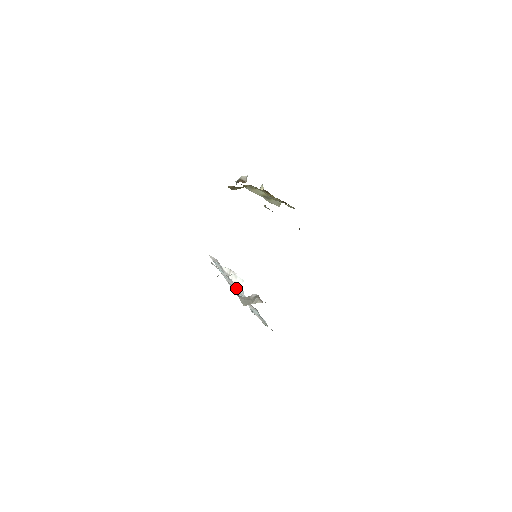
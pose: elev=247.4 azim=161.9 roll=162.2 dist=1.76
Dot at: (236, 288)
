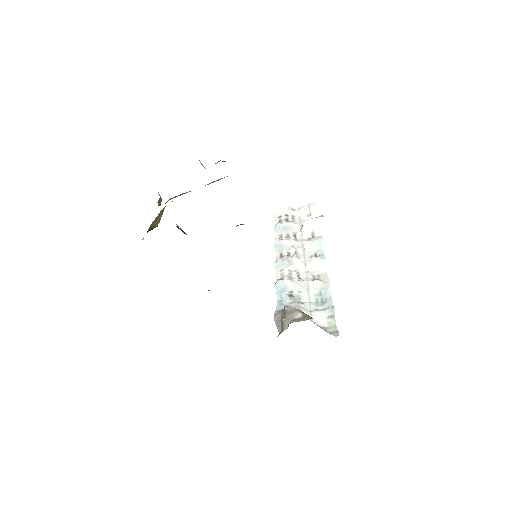
Dot at: (285, 282)
